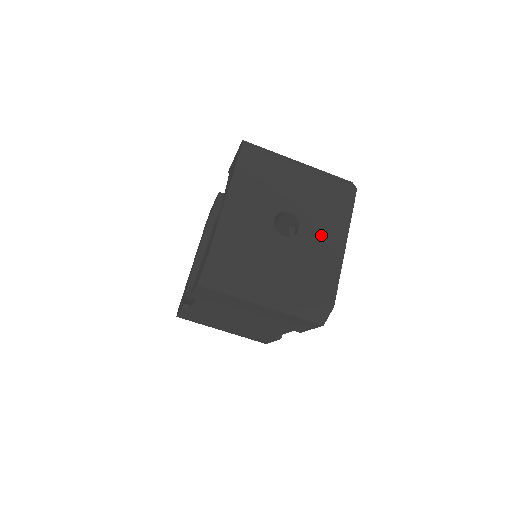
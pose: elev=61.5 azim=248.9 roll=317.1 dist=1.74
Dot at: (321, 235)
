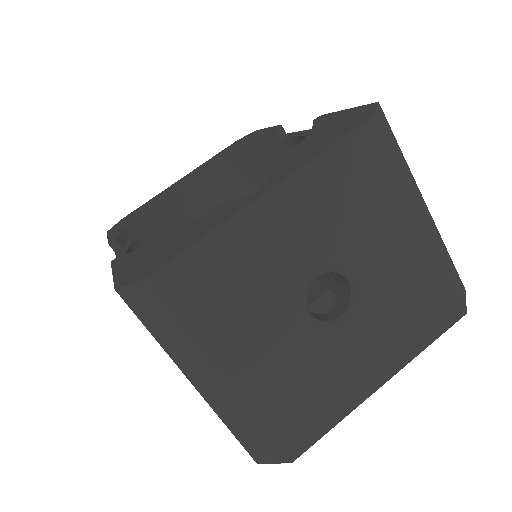
Dot at: (363, 348)
